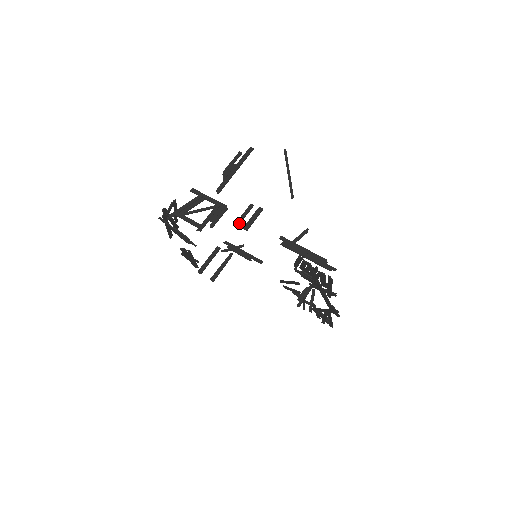
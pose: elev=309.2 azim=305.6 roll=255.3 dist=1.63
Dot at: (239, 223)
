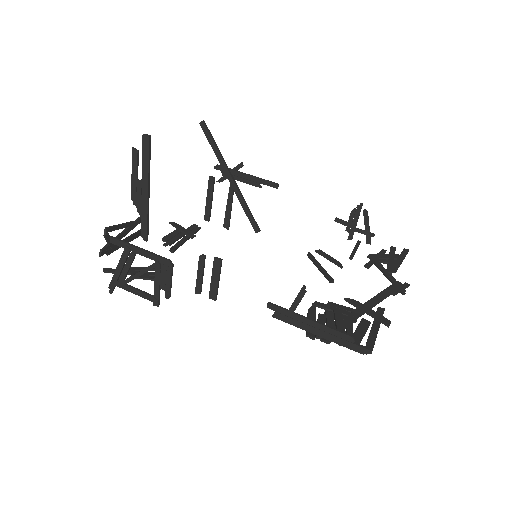
Dot at: (199, 291)
